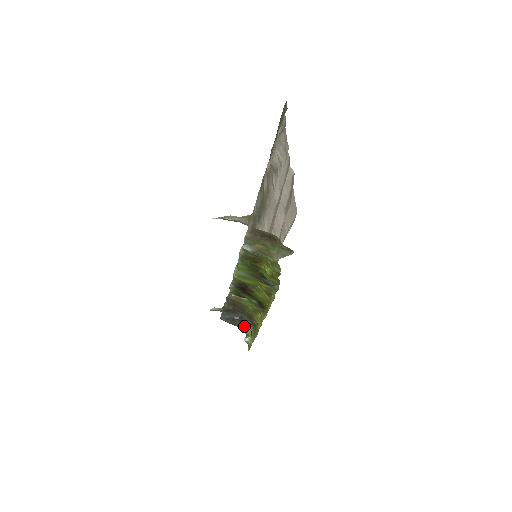
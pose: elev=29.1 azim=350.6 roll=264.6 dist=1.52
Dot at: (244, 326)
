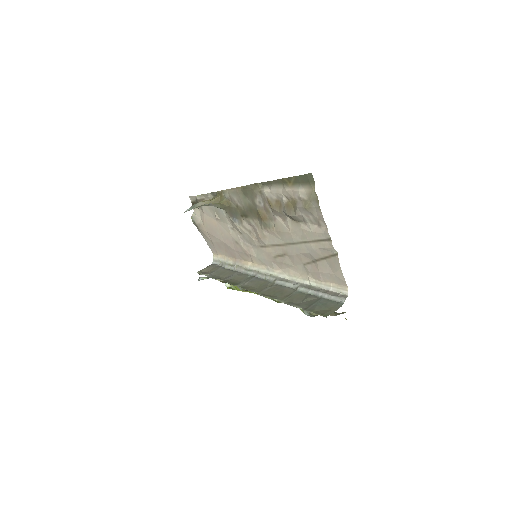
Dot at: occluded
